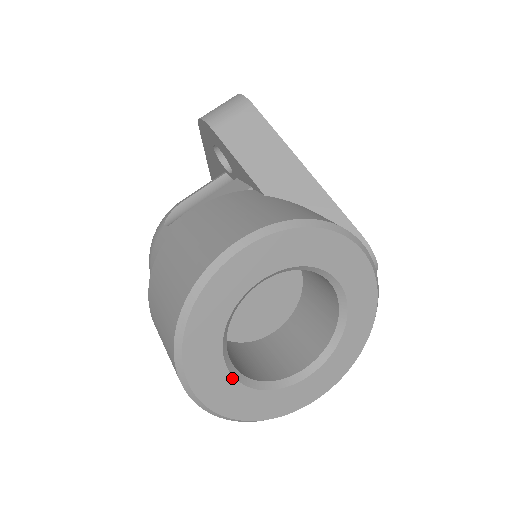
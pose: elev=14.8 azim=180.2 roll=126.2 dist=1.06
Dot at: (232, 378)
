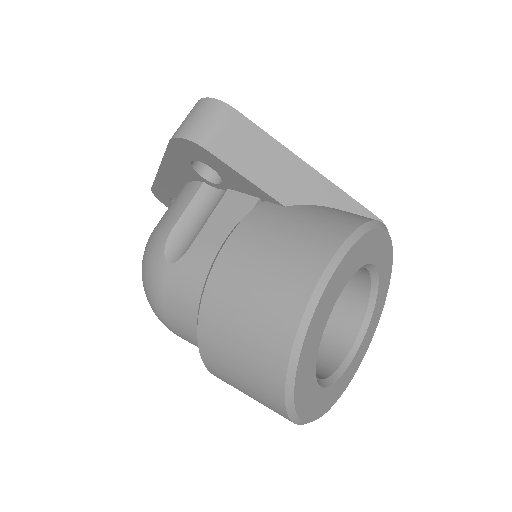
Dot at: (320, 388)
